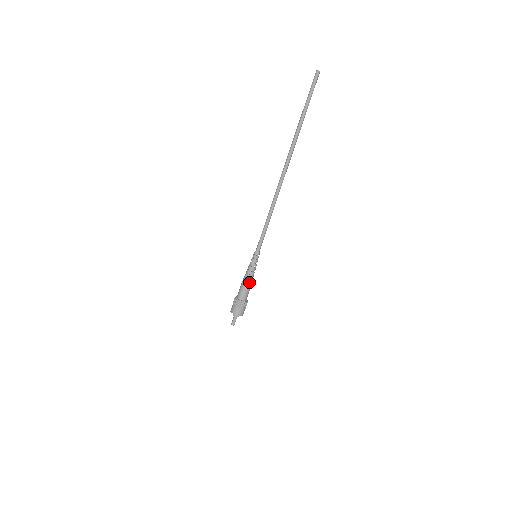
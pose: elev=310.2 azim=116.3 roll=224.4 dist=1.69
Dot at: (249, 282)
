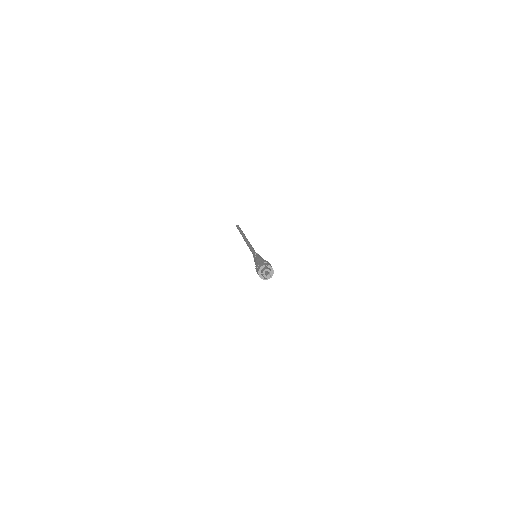
Dot at: occluded
